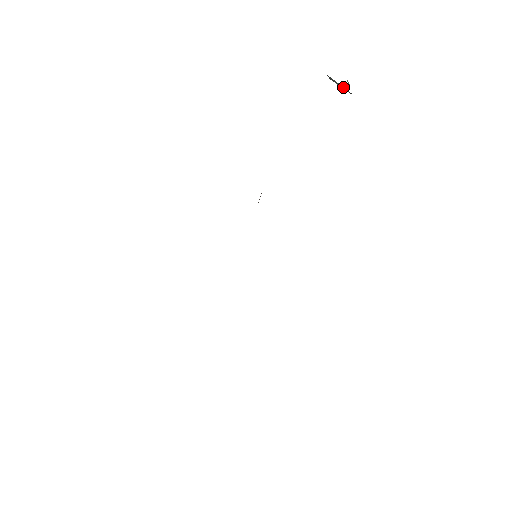
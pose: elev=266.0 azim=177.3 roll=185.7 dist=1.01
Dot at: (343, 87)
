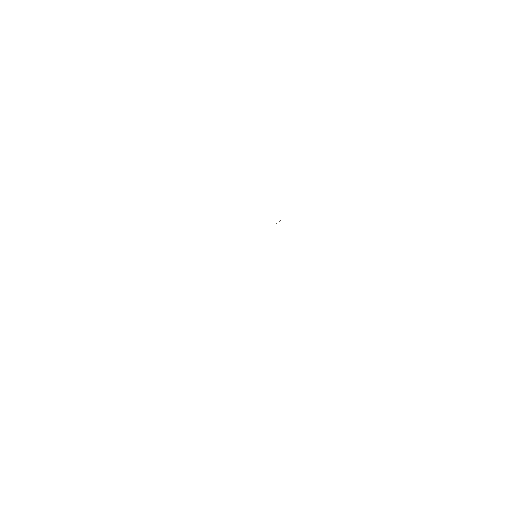
Dot at: occluded
